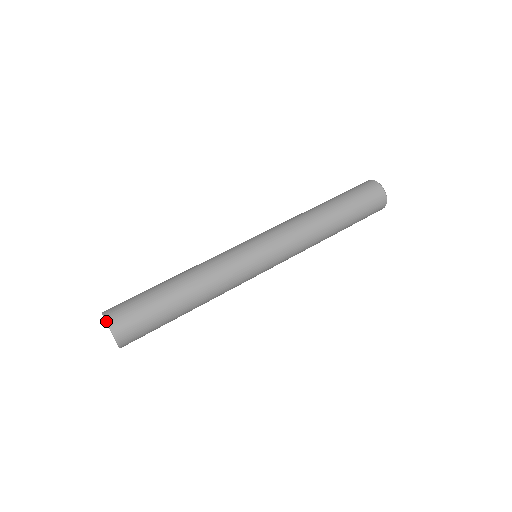
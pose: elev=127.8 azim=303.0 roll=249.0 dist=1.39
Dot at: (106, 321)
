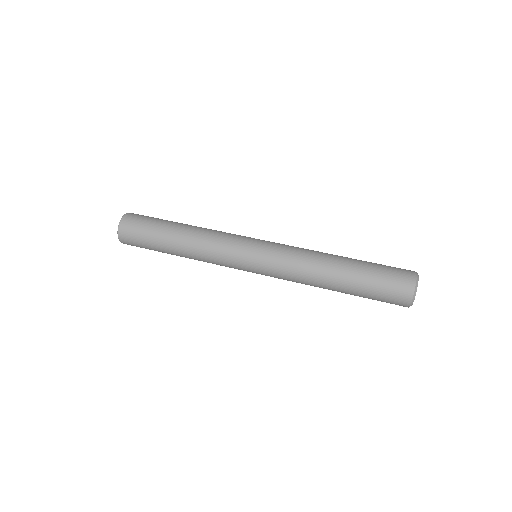
Dot at: occluded
